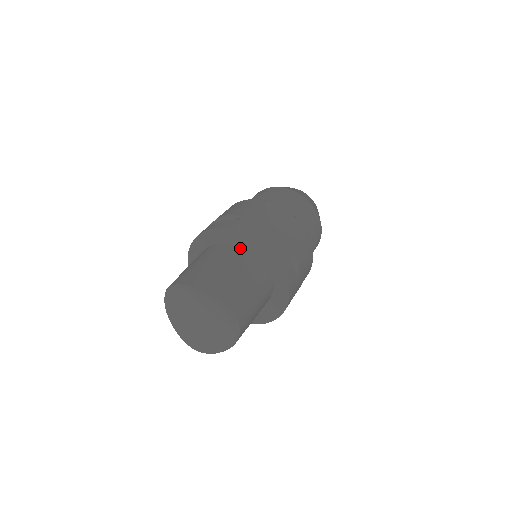
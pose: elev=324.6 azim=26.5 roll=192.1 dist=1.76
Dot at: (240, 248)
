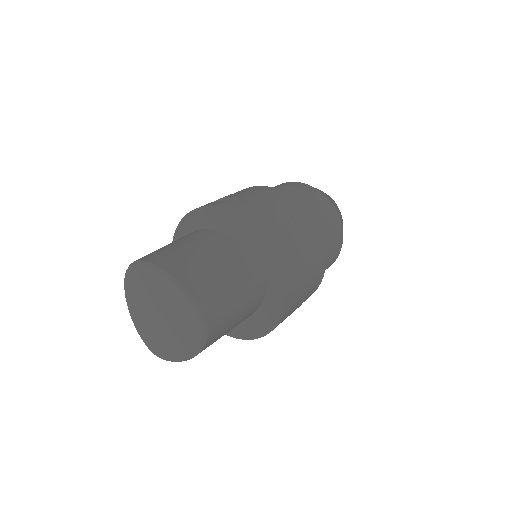
Dot at: (232, 234)
